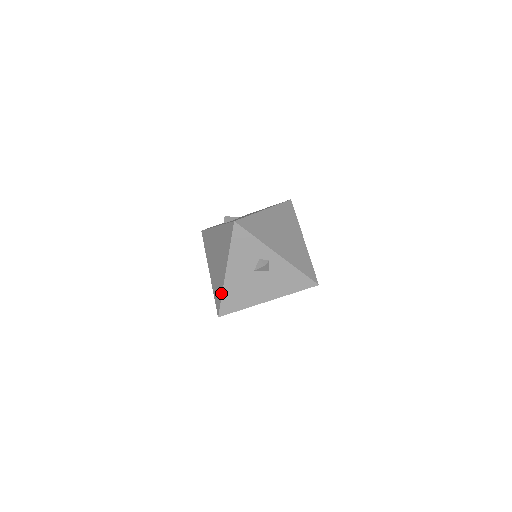
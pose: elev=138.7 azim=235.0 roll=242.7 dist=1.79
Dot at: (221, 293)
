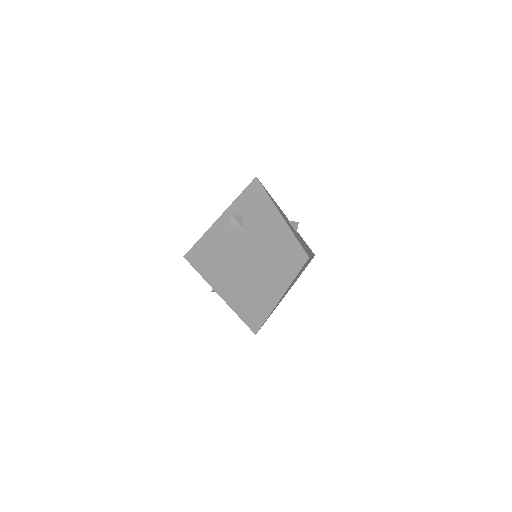
Dot at: occluded
